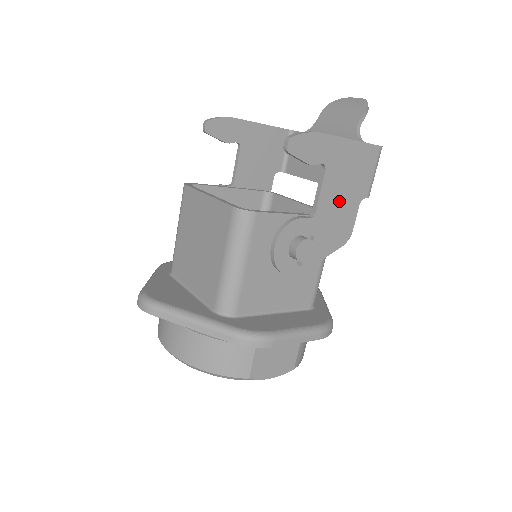
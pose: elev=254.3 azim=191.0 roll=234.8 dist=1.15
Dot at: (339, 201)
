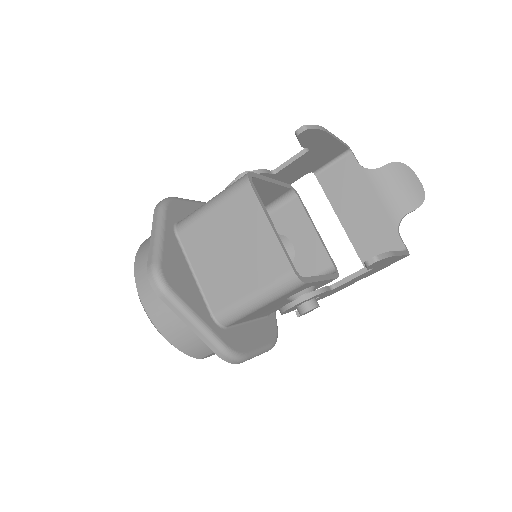
Dot at: (355, 280)
